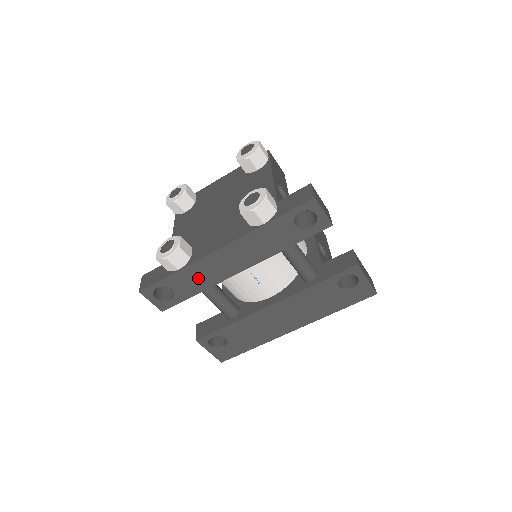
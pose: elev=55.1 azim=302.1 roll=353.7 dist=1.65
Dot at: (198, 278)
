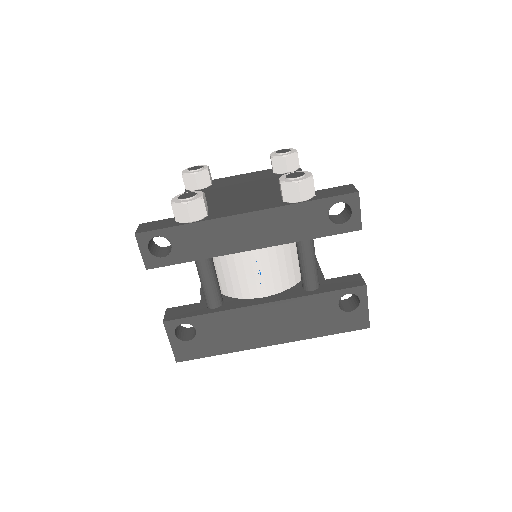
Dot at: (206, 241)
